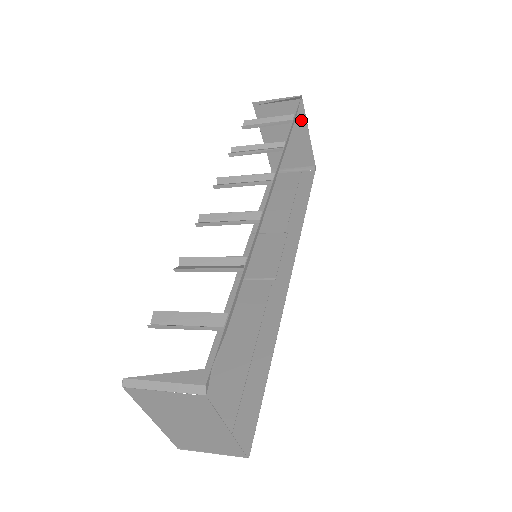
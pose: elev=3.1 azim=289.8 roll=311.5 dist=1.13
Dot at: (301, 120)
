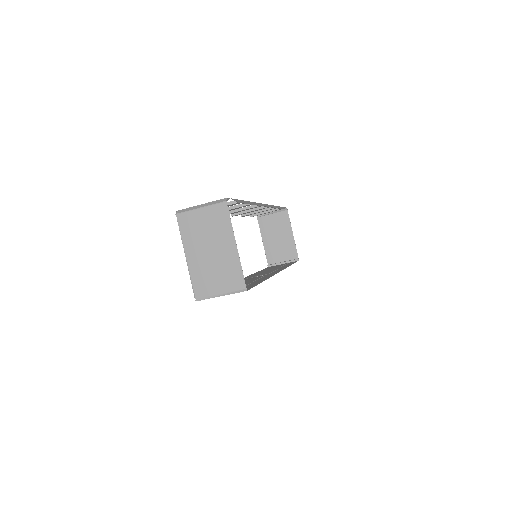
Dot at: (287, 225)
